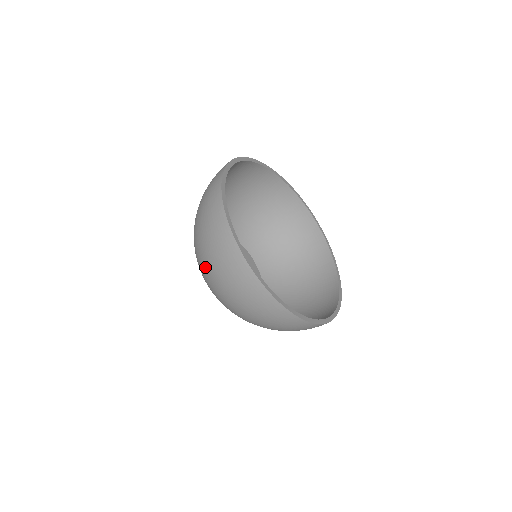
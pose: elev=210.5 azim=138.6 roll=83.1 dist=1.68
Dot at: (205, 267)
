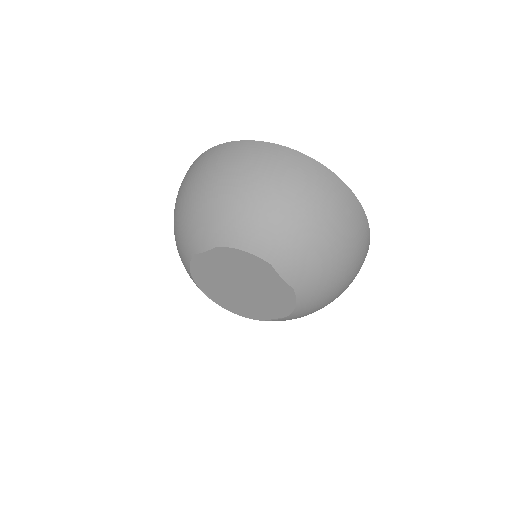
Dot at: (234, 195)
